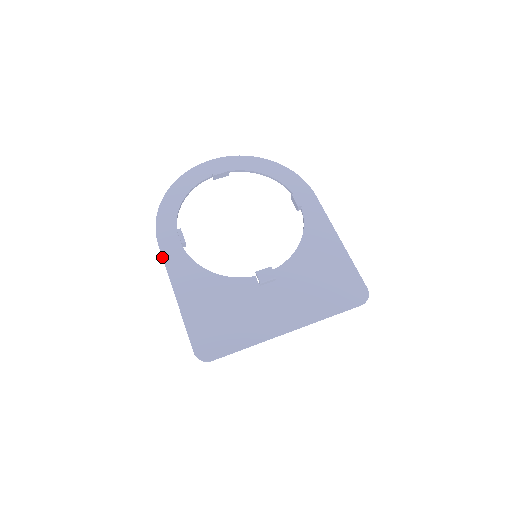
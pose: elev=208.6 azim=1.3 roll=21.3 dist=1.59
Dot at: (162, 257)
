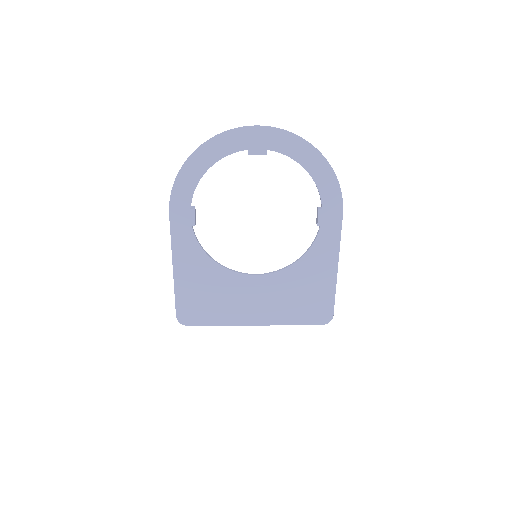
Dot at: (170, 229)
